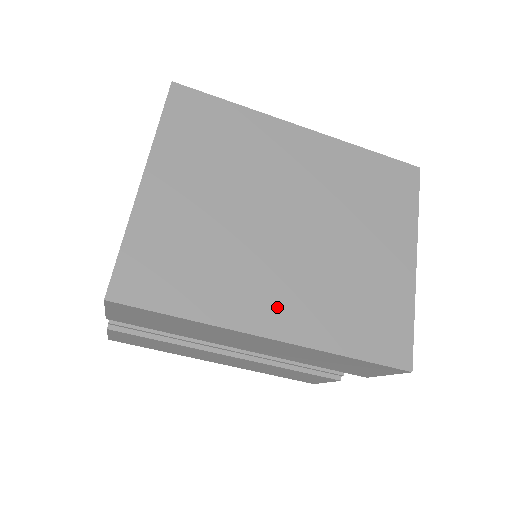
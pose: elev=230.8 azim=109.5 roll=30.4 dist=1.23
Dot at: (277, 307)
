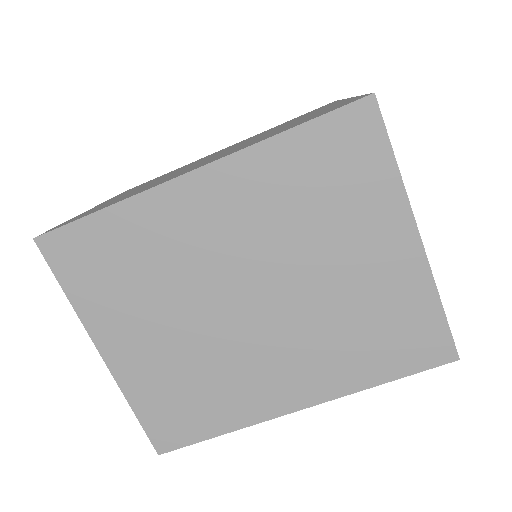
Dot at: (290, 383)
